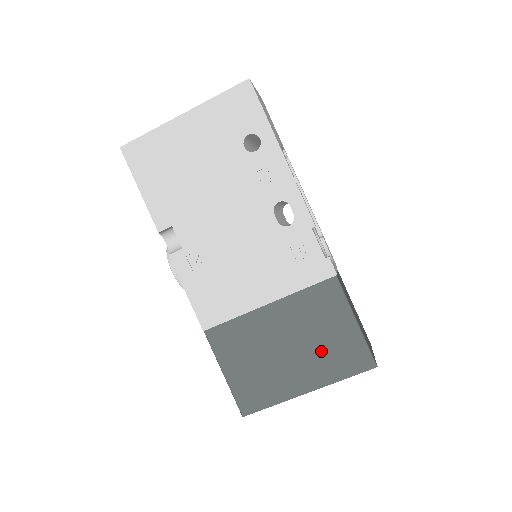
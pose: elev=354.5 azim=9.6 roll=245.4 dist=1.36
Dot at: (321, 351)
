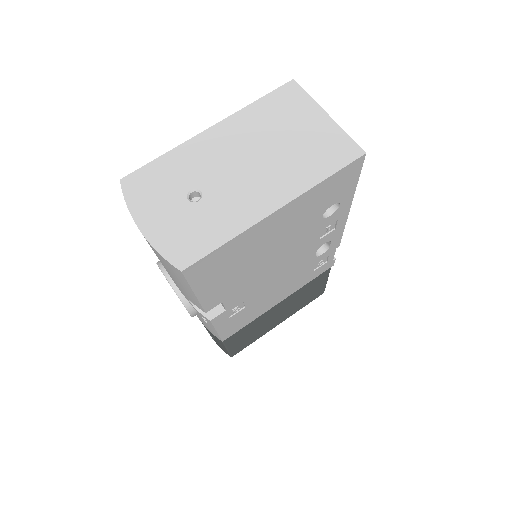
Dot at: (299, 304)
